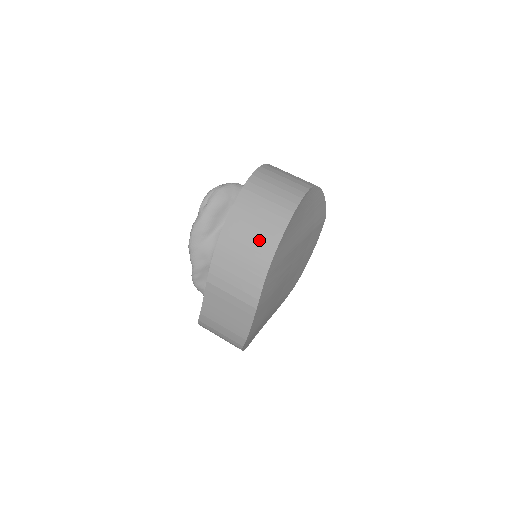
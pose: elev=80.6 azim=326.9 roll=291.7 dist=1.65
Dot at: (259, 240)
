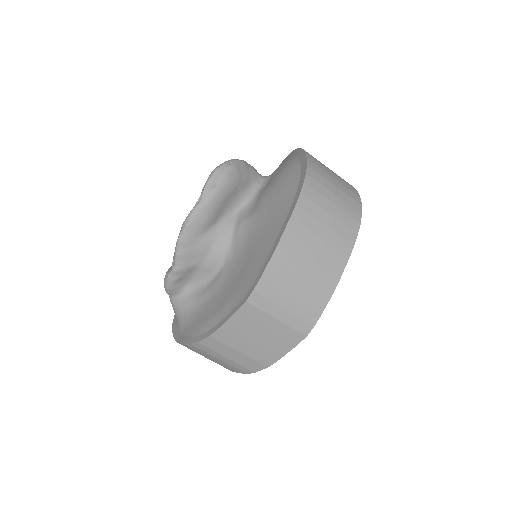
Dot at: (326, 255)
